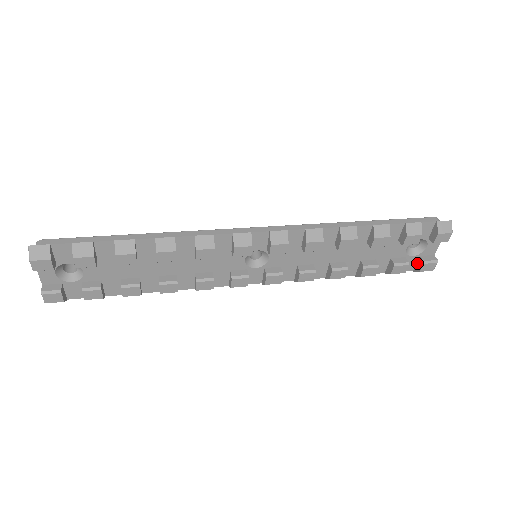
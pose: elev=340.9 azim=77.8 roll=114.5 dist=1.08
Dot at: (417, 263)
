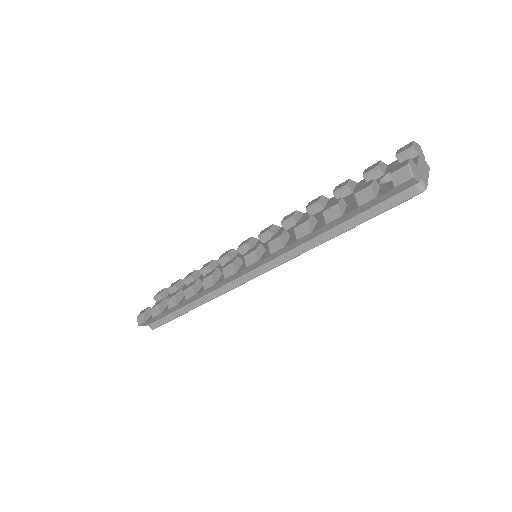
Dot at: occluded
